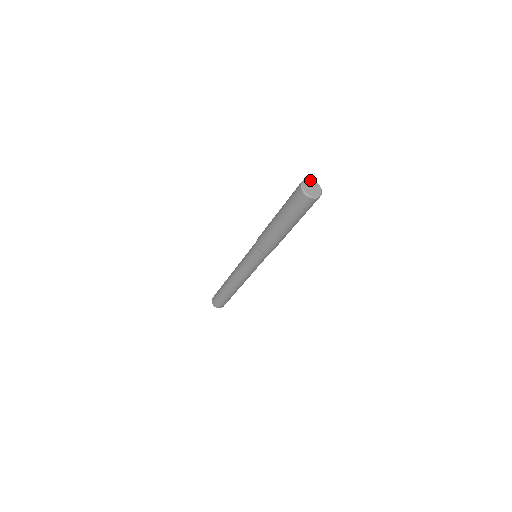
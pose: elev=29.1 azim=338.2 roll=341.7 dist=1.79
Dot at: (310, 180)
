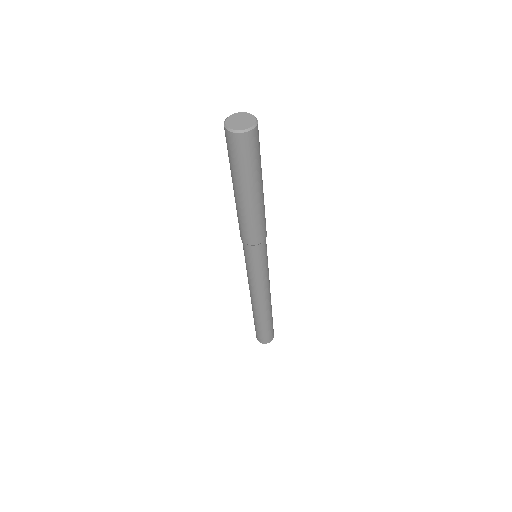
Dot at: (243, 113)
